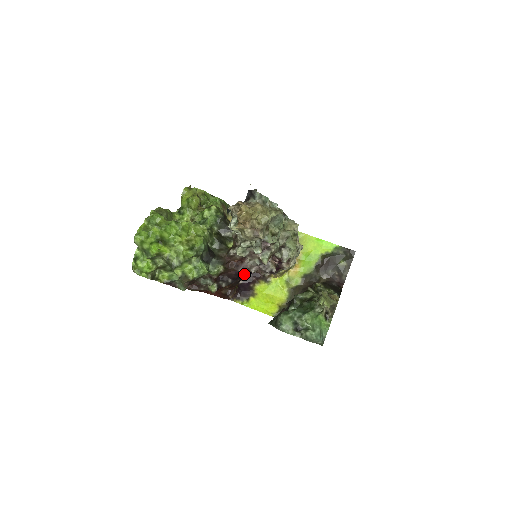
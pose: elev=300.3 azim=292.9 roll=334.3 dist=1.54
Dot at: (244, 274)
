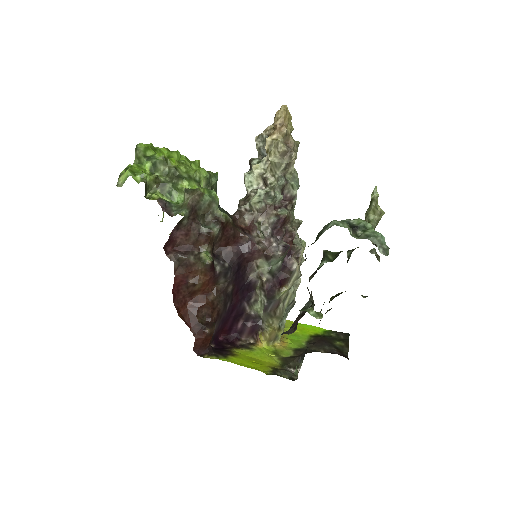
Dot at: (239, 278)
